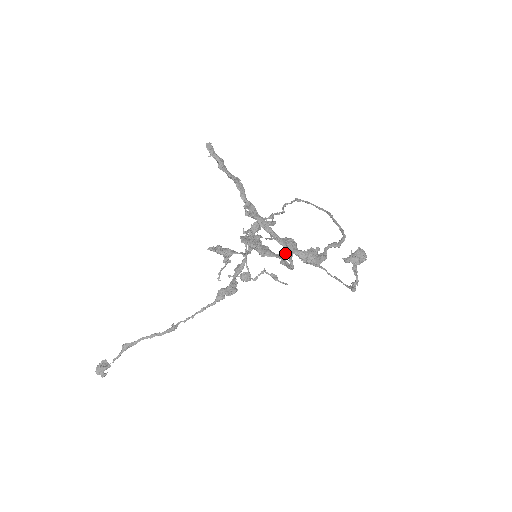
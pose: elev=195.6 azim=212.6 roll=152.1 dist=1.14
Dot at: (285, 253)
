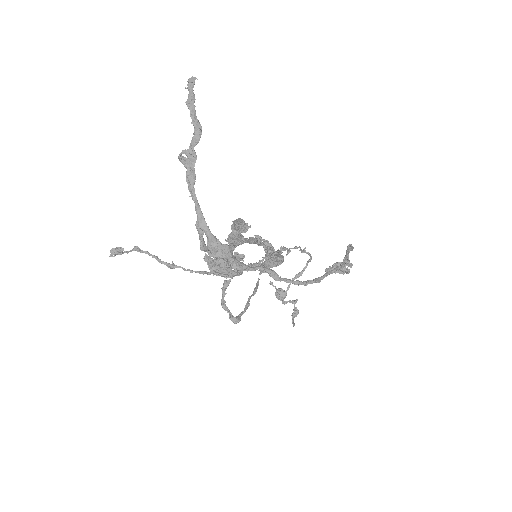
Dot at: (195, 224)
